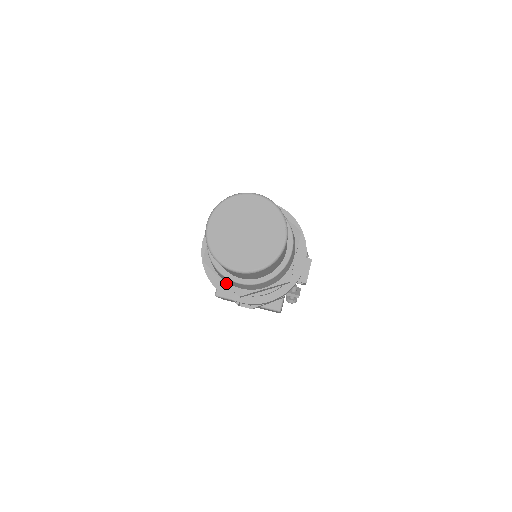
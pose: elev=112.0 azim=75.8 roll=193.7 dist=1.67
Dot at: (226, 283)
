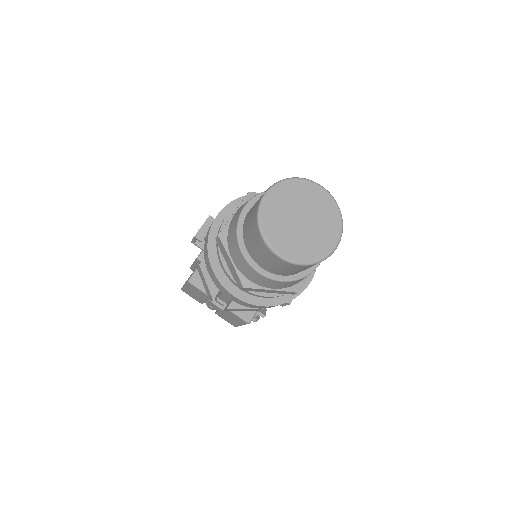
Dot at: (235, 268)
